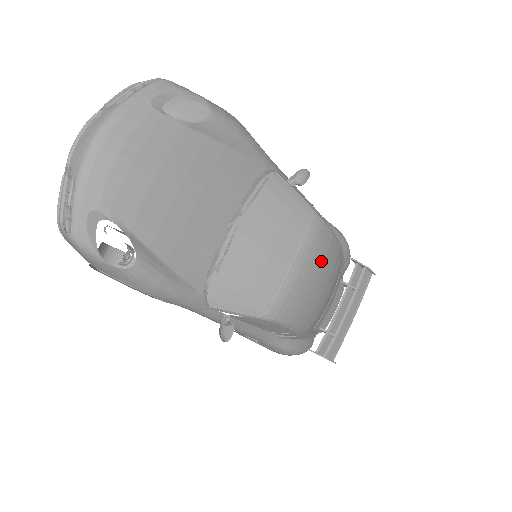
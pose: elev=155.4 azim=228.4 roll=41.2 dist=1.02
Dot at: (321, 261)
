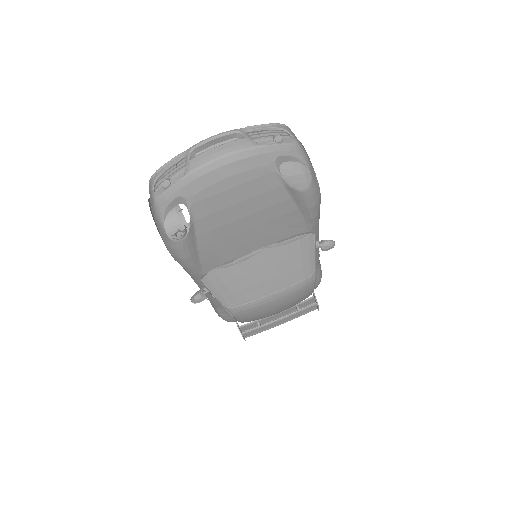
Dot at: (291, 301)
